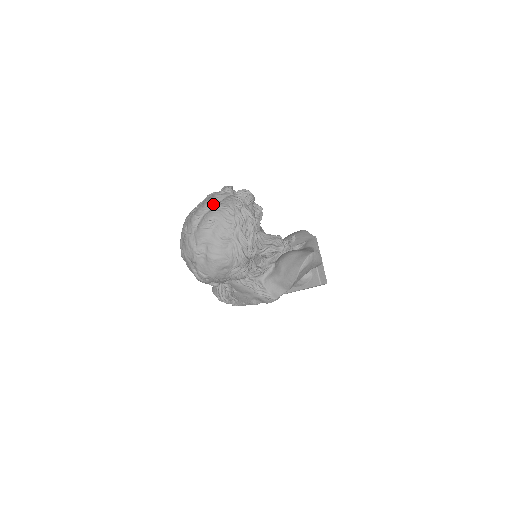
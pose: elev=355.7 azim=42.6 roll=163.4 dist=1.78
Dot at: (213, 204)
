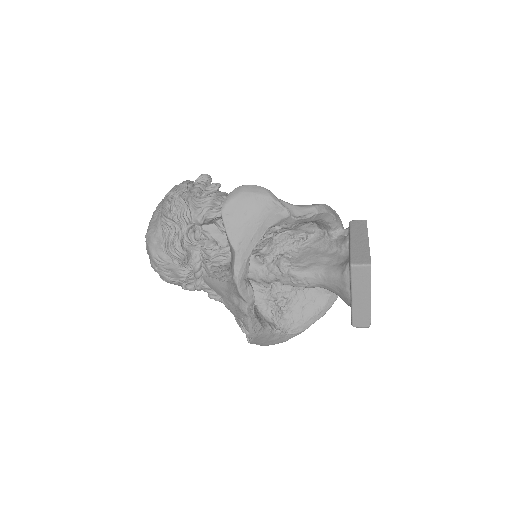
Dot at: occluded
